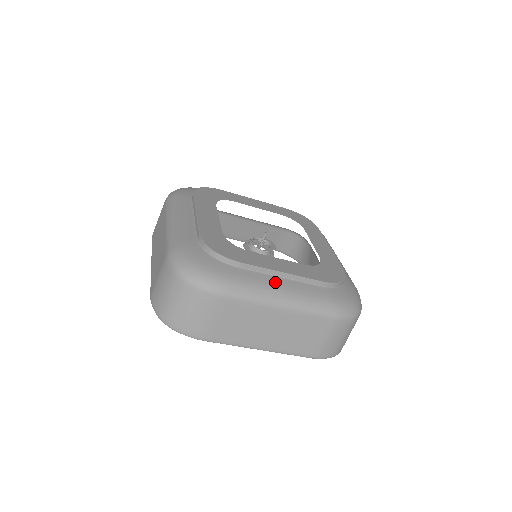
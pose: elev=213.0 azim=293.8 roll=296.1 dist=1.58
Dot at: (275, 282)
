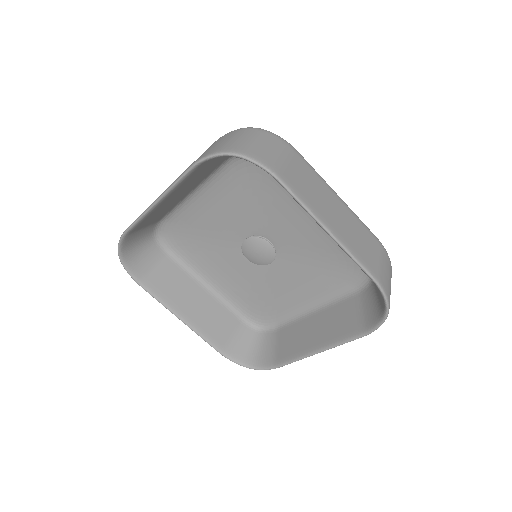
Dot at: occluded
